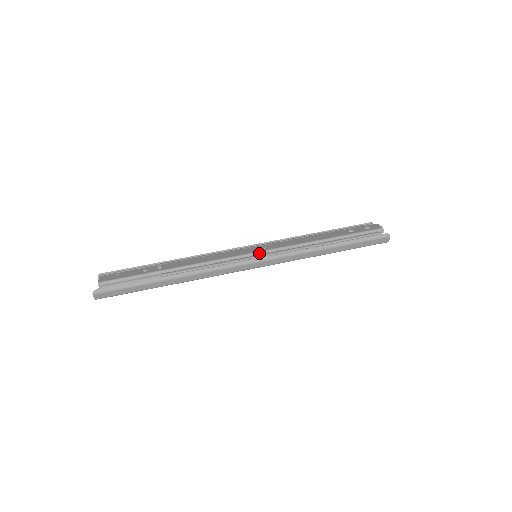
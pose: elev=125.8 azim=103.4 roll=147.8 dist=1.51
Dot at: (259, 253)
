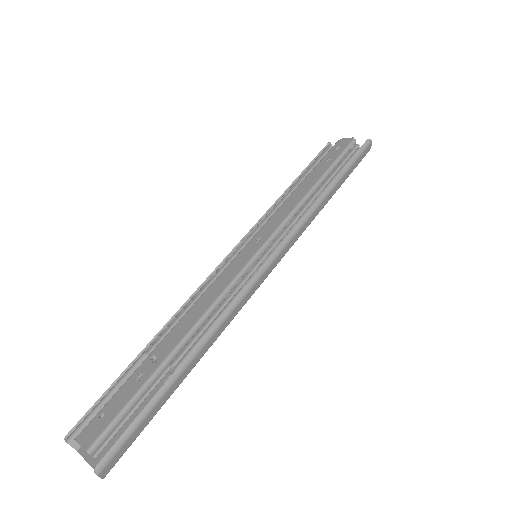
Dot at: (263, 249)
